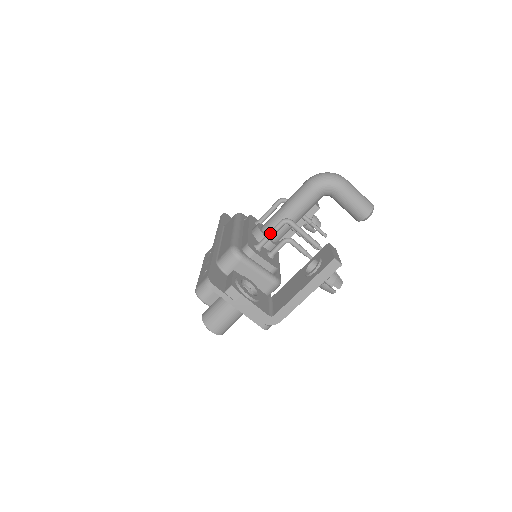
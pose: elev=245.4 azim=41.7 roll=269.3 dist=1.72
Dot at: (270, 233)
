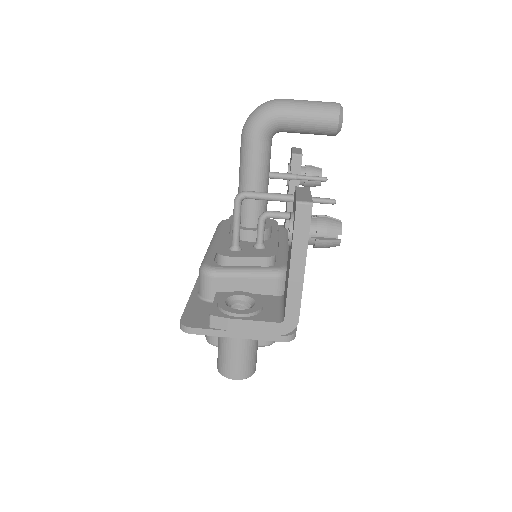
Dot at: (233, 223)
